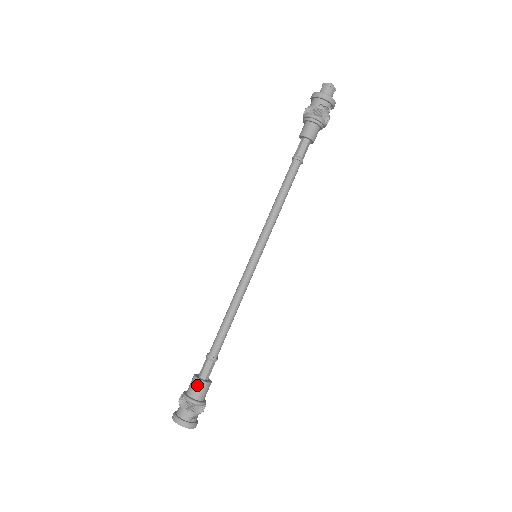
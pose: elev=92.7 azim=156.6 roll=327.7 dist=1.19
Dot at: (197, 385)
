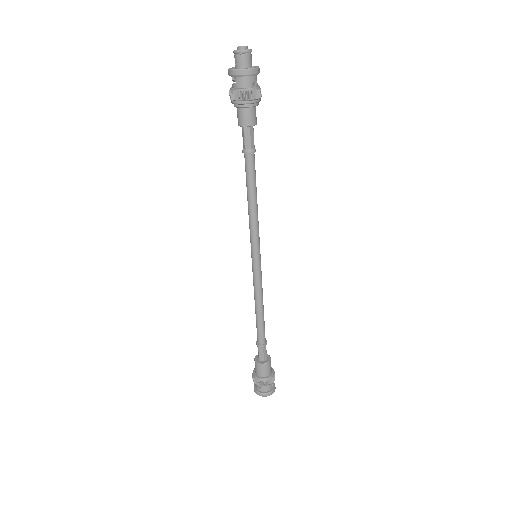
Dot at: (267, 367)
